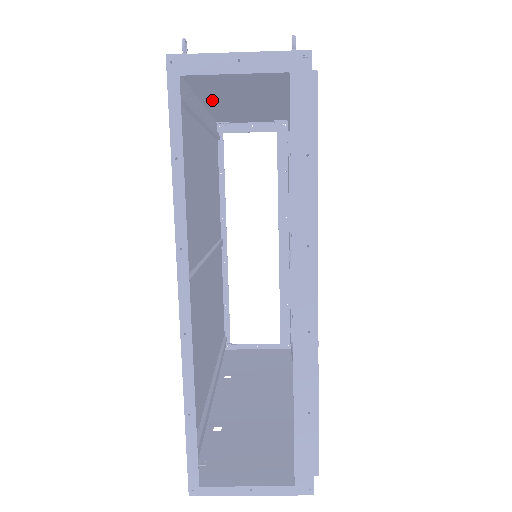
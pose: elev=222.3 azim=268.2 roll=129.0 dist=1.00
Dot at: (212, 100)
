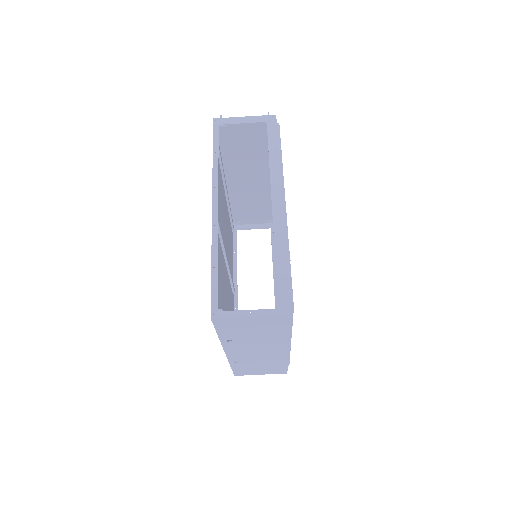
Dot at: (231, 180)
